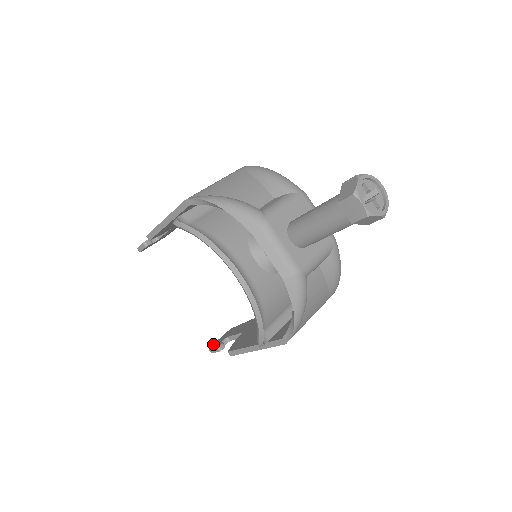
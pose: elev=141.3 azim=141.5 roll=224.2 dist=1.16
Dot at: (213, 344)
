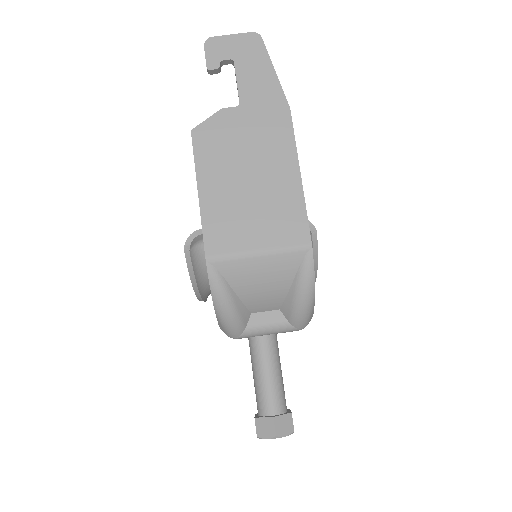
Dot at: occluded
